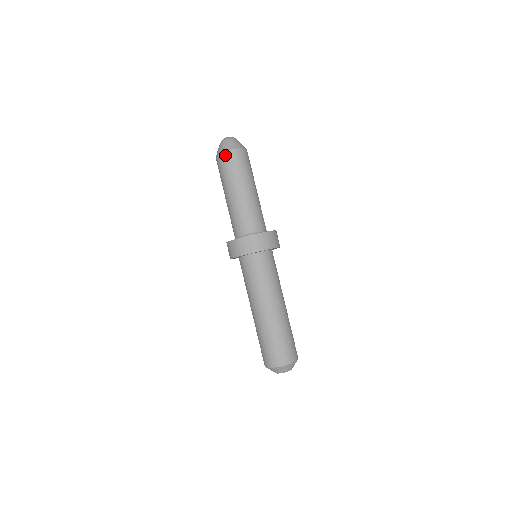
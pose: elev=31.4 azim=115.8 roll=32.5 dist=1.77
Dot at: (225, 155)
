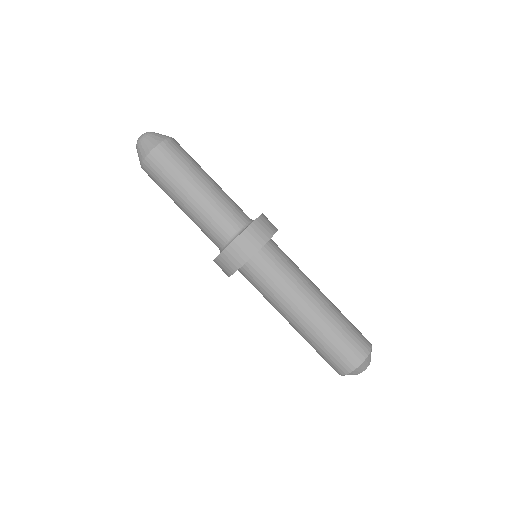
Dot at: occluded
